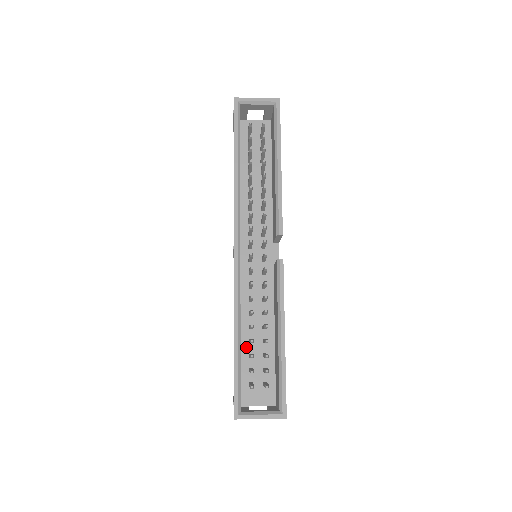
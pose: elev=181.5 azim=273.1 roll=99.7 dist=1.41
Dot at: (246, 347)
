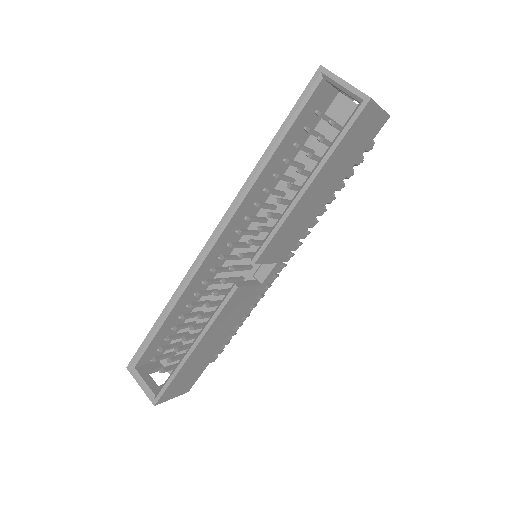
Dot at: occluded
